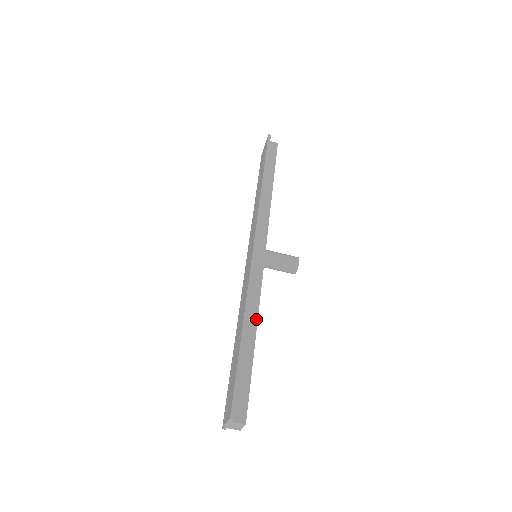
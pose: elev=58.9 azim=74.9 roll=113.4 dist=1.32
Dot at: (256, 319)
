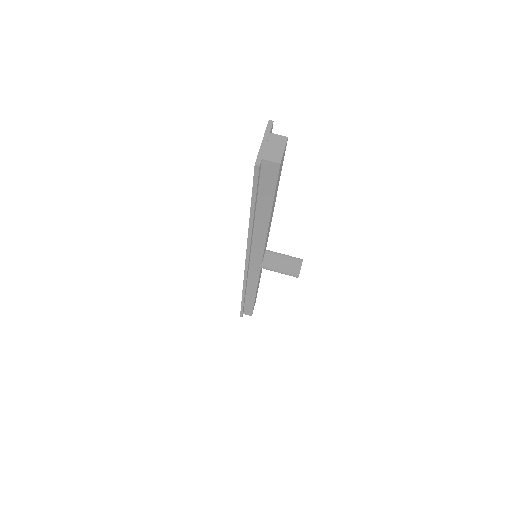
Dot at: occluded
